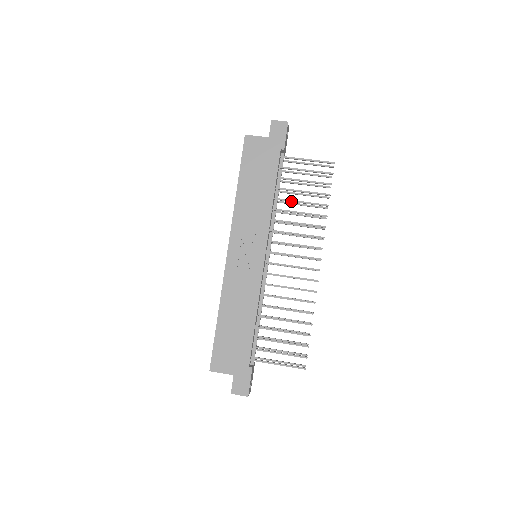
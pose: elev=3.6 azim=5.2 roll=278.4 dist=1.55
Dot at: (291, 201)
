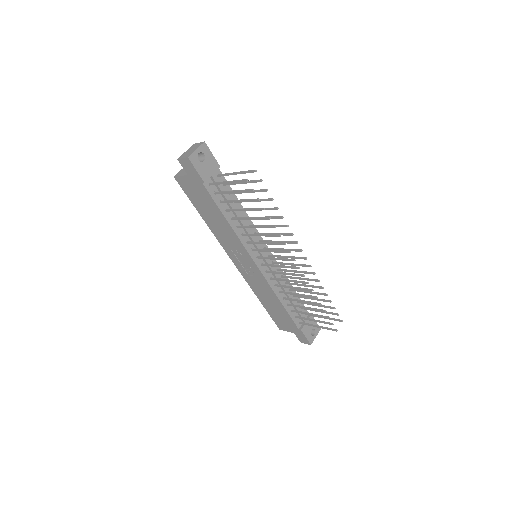
Dot at: (243, 219)
